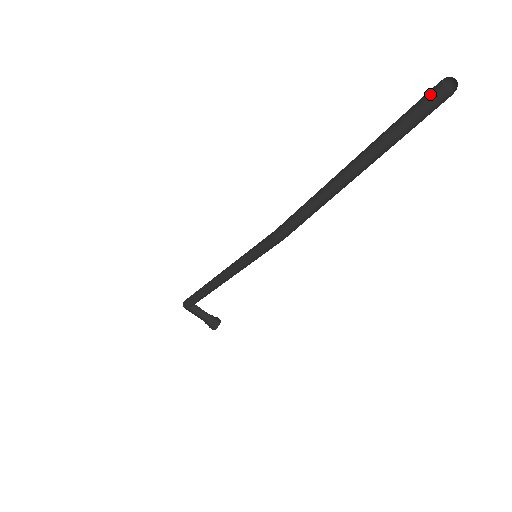
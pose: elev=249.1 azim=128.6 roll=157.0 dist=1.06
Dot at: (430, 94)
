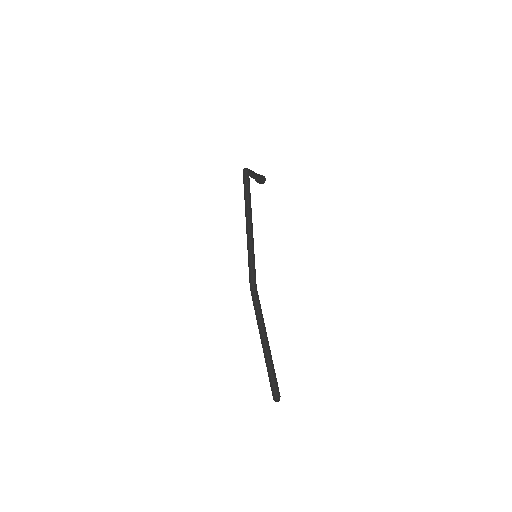
Dot at: (272, 392)
